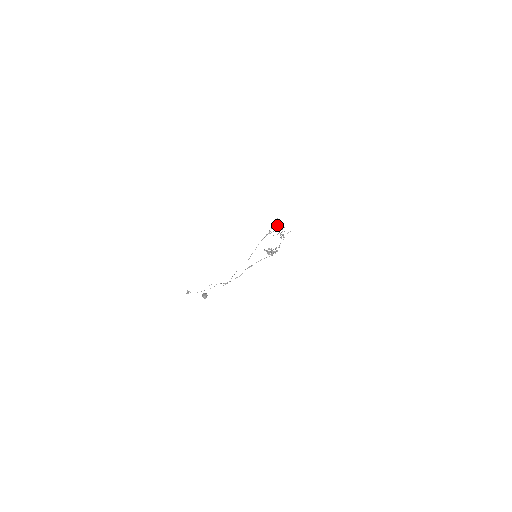
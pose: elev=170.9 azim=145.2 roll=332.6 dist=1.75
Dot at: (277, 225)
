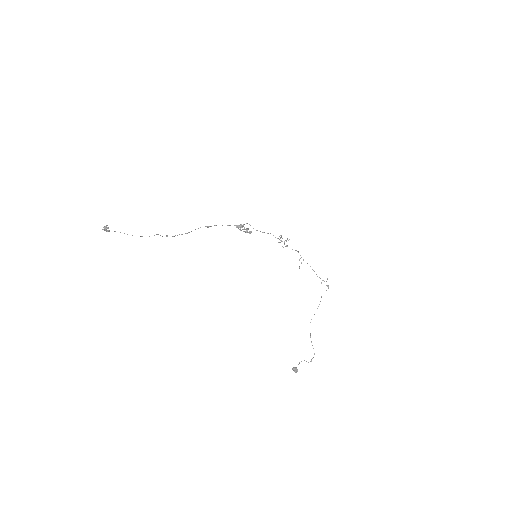
Dot at: occluded
